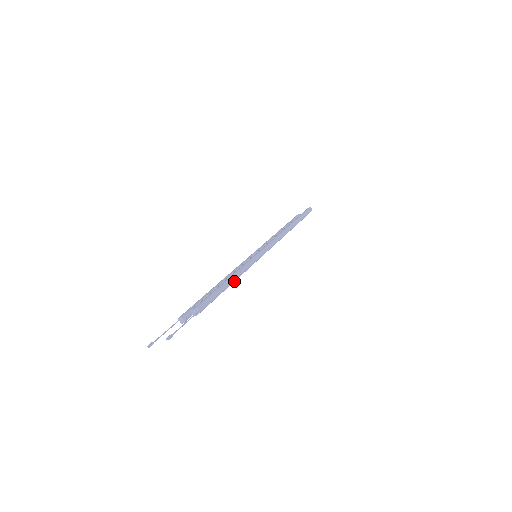
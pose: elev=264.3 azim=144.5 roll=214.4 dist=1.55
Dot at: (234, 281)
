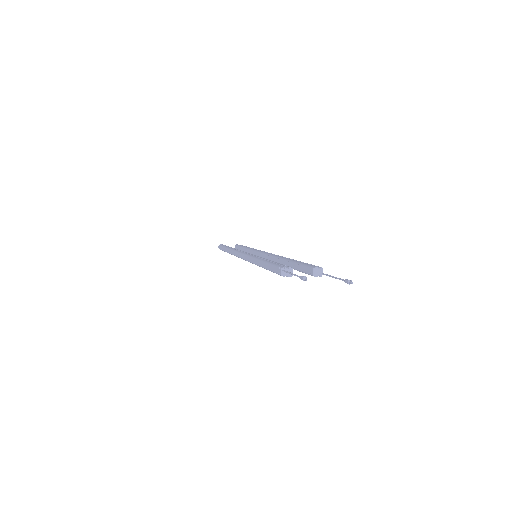
Dot at: occluded
